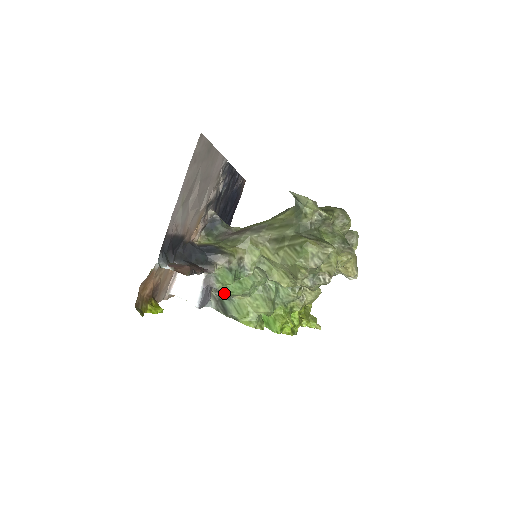
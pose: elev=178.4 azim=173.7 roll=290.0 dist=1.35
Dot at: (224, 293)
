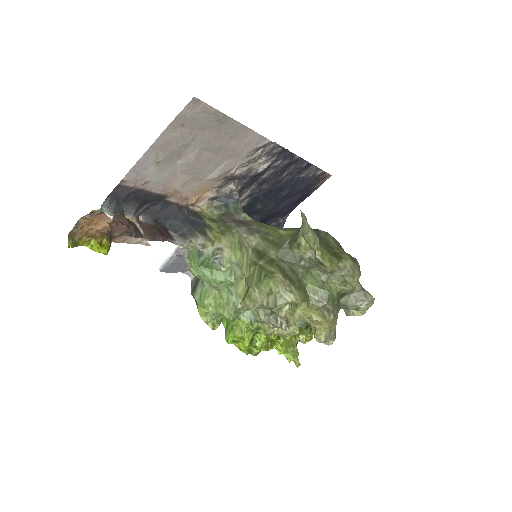
Dot at: (192, 272)
